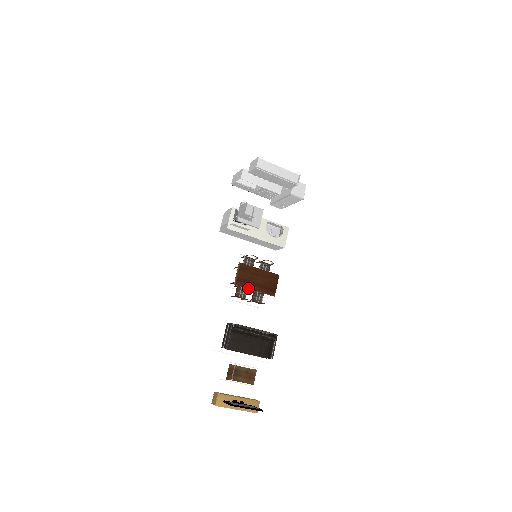
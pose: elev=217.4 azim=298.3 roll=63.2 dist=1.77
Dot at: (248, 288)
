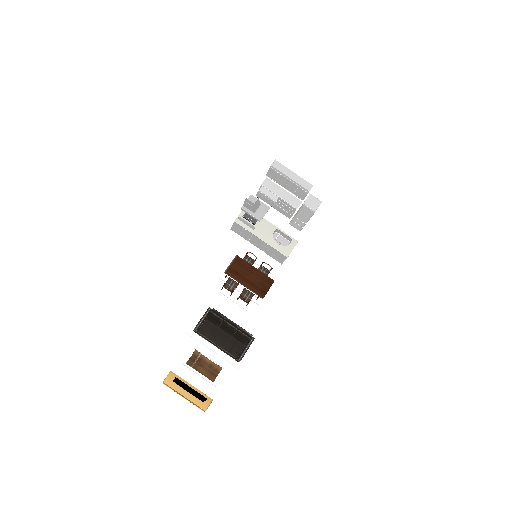
Dot at: (237, 281)
